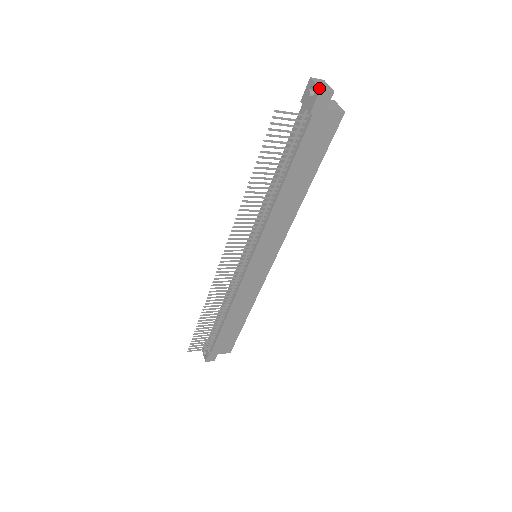
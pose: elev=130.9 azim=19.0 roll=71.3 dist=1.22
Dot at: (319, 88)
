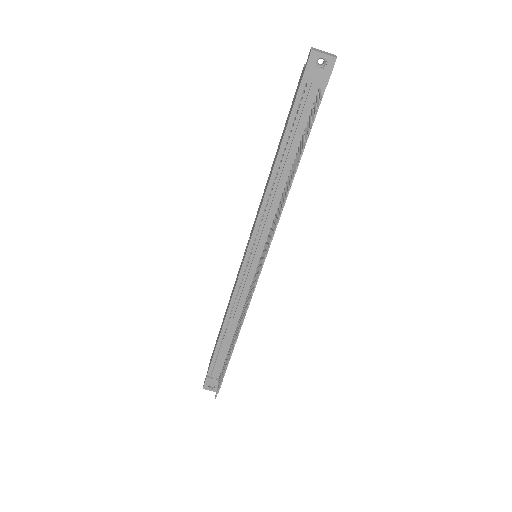
Dot at: (335, 57)
